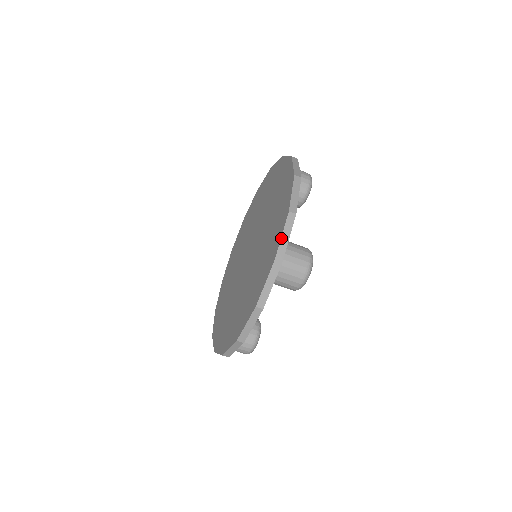
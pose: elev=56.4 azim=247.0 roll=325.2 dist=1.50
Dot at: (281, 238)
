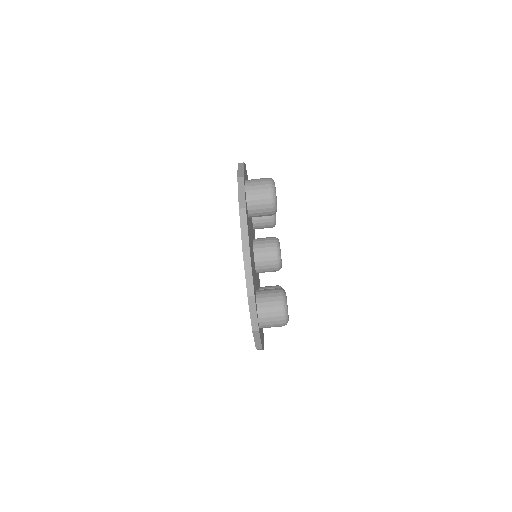
Dot at: (250, 316)
